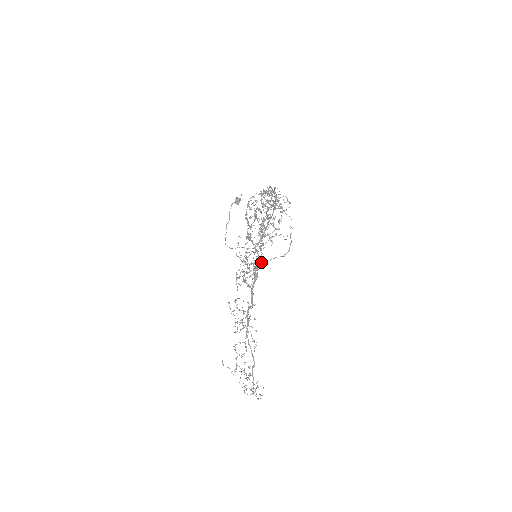
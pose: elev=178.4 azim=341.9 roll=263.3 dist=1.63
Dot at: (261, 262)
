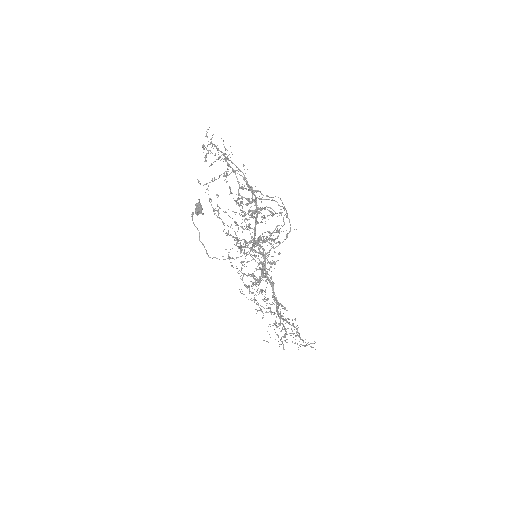
Dot at: occluded
